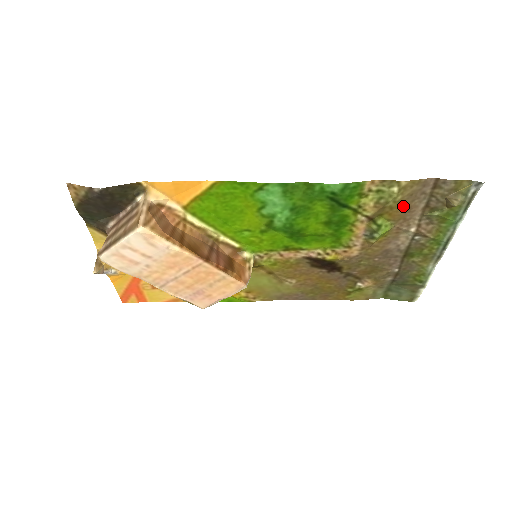
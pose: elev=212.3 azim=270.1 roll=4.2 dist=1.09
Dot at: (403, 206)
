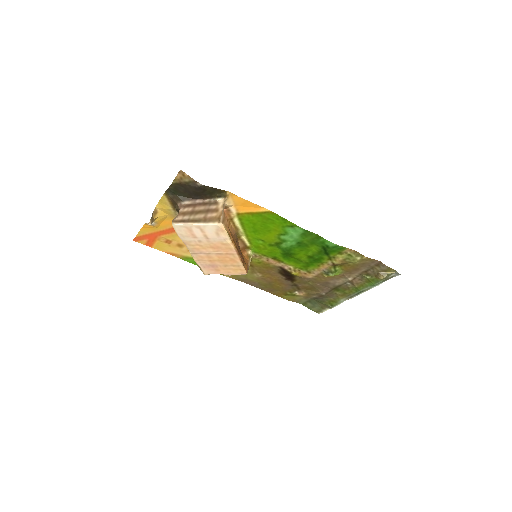
Dot at: (355, 267)
